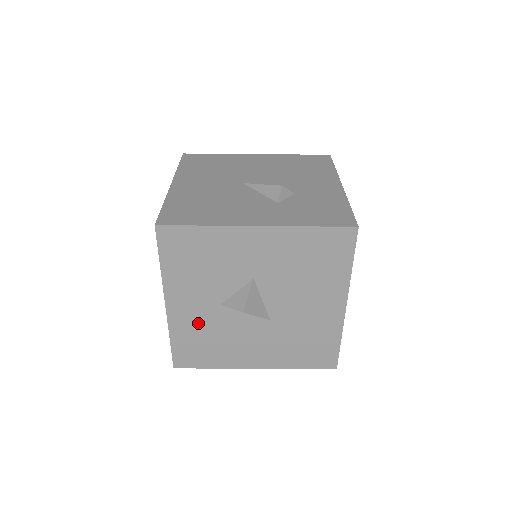
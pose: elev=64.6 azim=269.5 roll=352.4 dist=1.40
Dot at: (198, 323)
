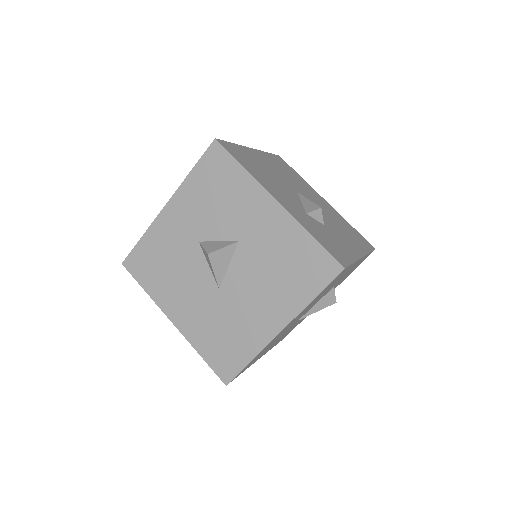
Dot at: (171, 242)
